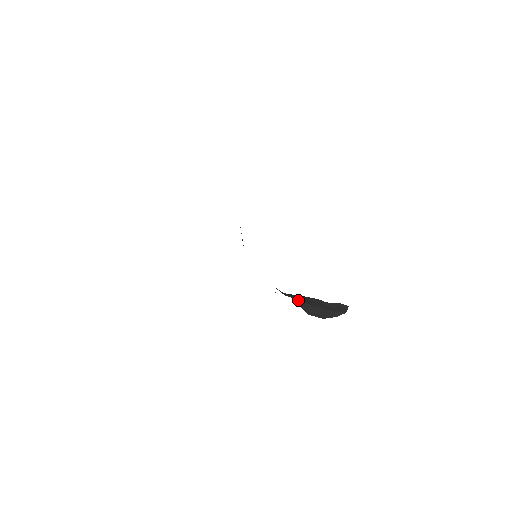
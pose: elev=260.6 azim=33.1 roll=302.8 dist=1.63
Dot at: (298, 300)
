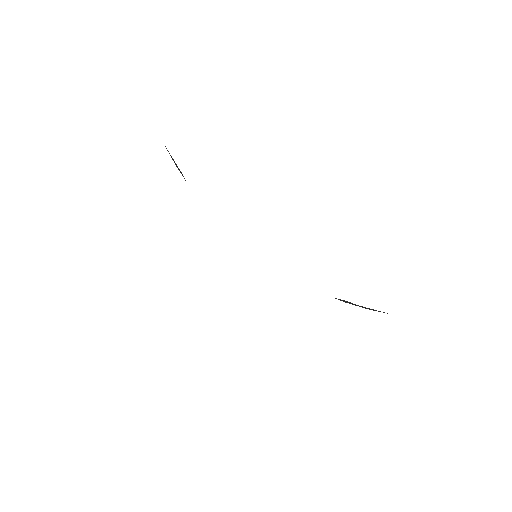
Dot at: occluded
